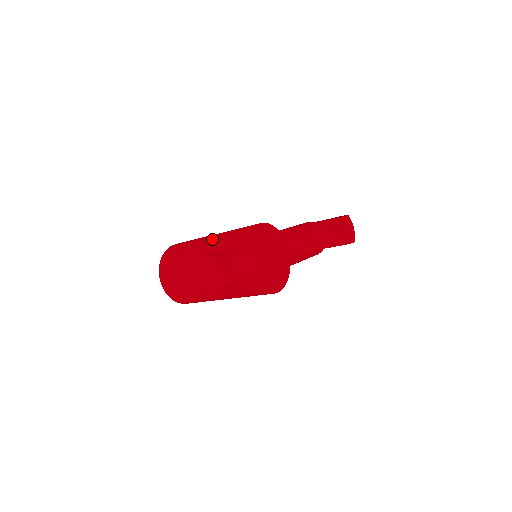
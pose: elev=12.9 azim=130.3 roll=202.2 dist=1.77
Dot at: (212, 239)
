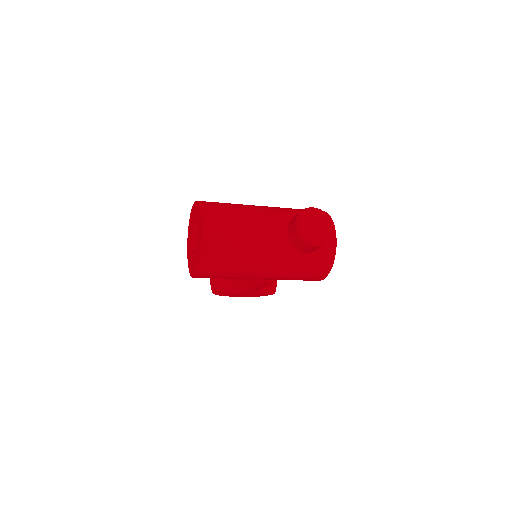
Dot at: (275, 207)
